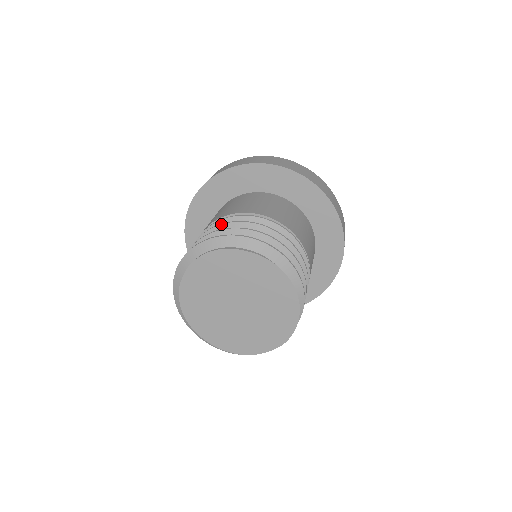
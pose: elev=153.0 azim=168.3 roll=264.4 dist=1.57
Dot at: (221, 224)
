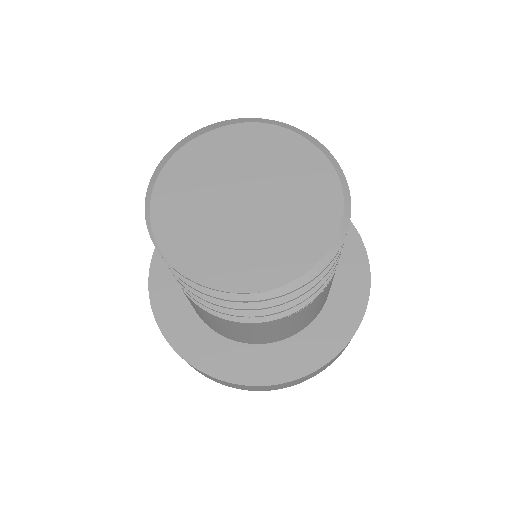
Dot at: occluded
